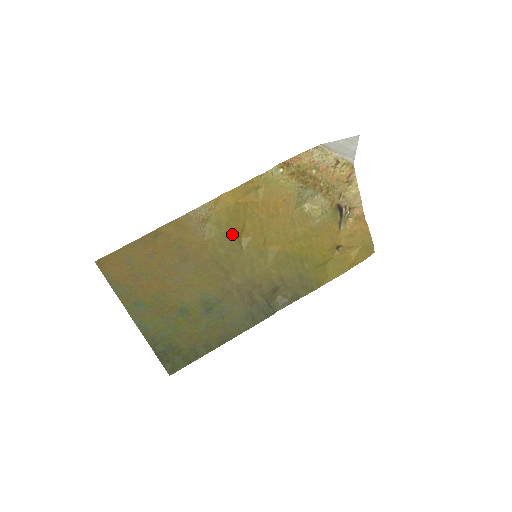
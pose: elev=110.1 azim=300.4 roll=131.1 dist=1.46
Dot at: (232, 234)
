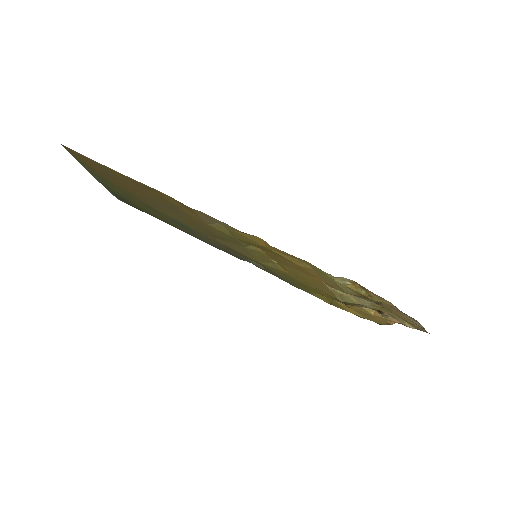
Dot at: occluded
